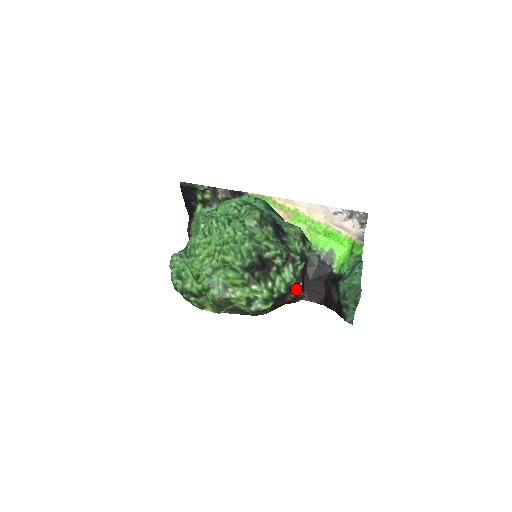
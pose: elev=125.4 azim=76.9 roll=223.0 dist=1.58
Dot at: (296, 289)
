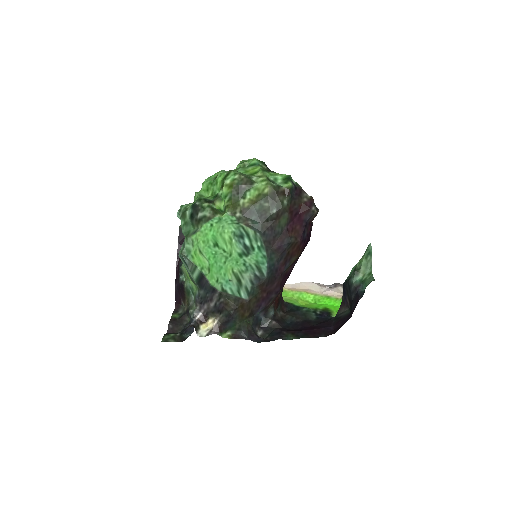
Dot at: (310, 196)
